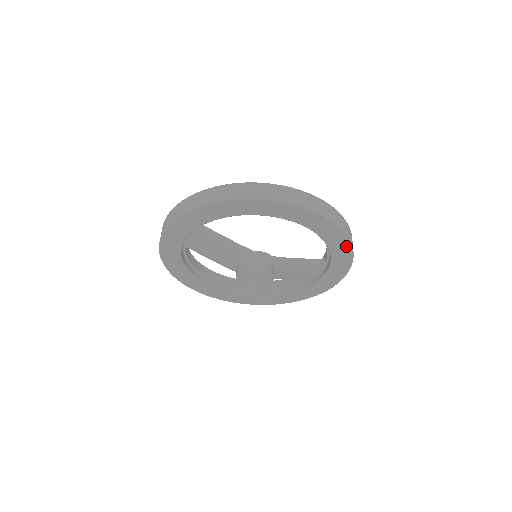
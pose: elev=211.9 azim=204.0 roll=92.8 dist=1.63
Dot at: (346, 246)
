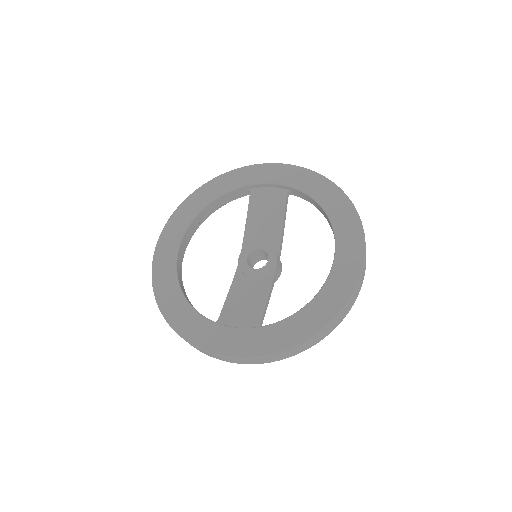
Dot at: occluded
